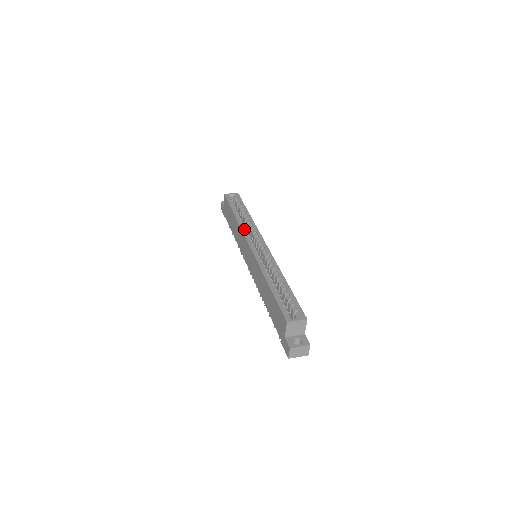
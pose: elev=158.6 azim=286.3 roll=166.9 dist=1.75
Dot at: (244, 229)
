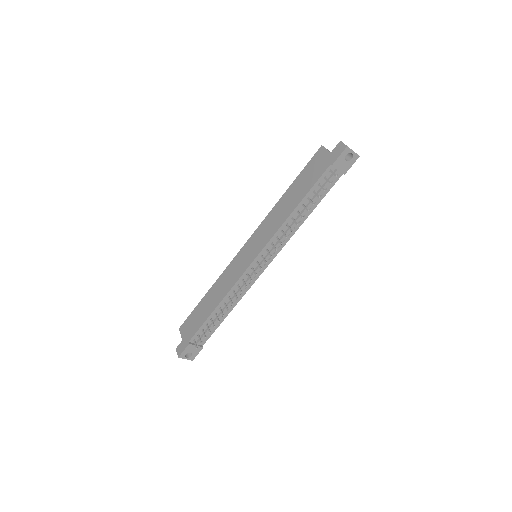
Dot at: occluded
